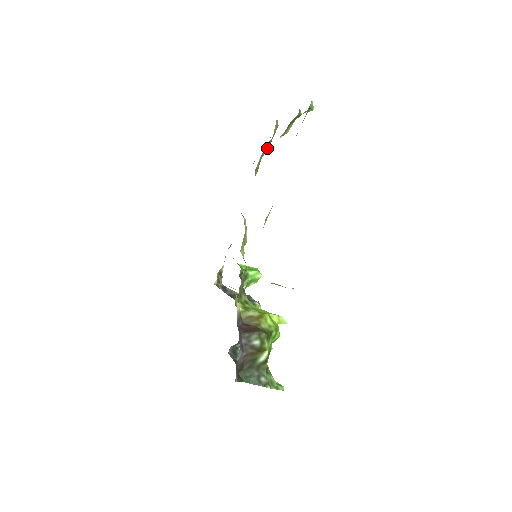
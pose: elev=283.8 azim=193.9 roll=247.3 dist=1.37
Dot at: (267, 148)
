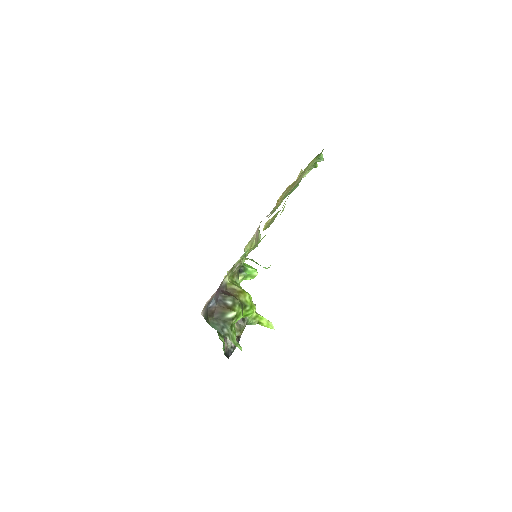
Dot at: occluded
